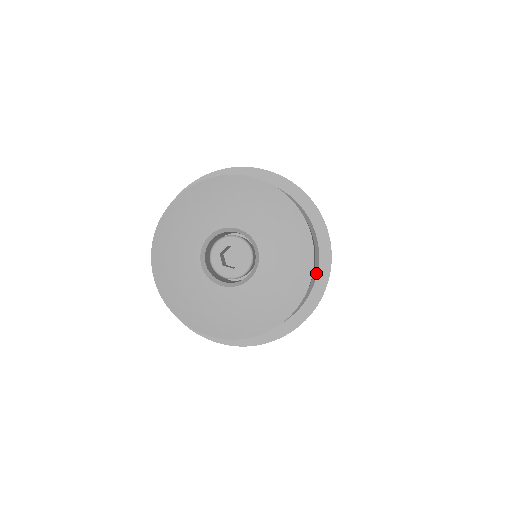
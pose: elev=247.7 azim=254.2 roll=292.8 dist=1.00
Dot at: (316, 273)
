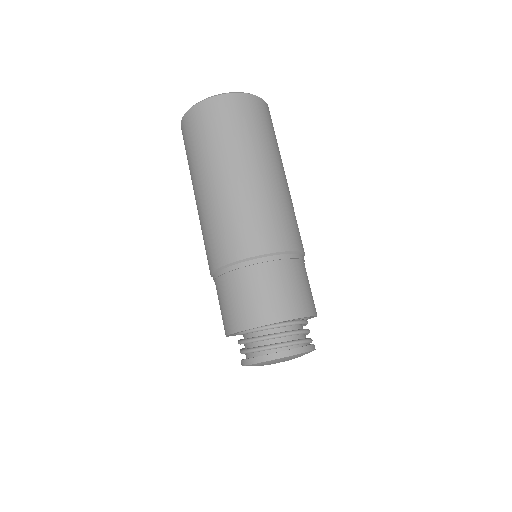
Dot at: occluded
